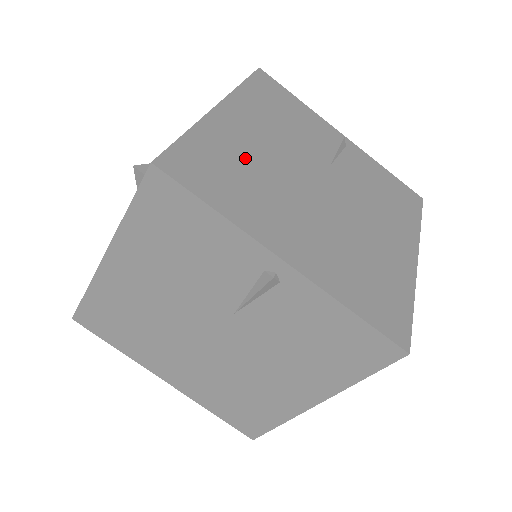
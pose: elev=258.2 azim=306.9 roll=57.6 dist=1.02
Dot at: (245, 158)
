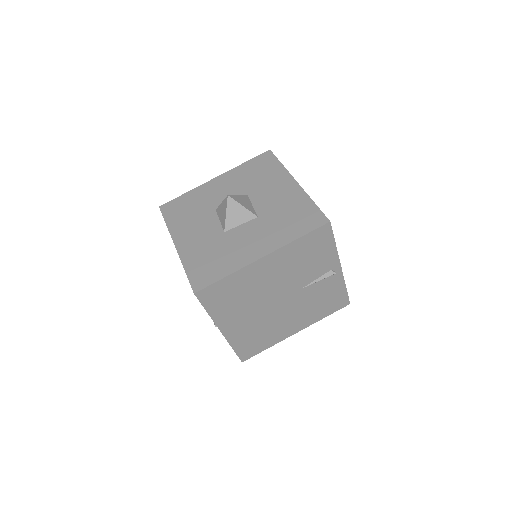
Dot at: (248, 288)
